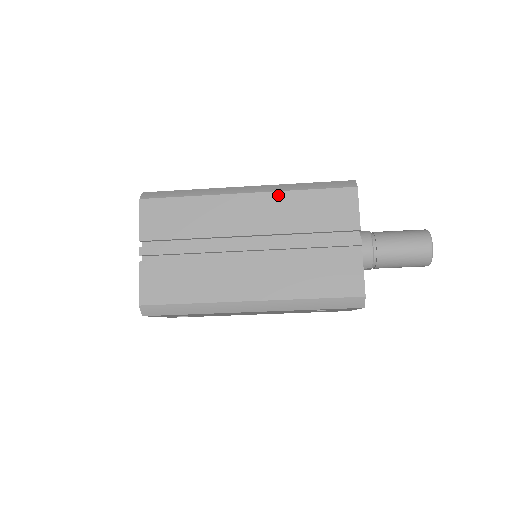
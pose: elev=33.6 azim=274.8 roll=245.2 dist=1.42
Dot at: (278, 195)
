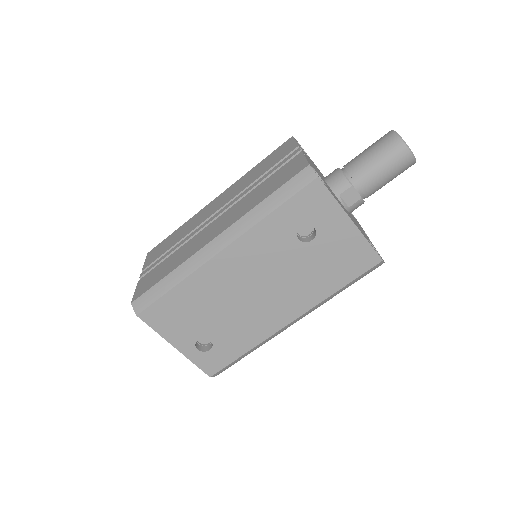
Dot at: (237, 182)
